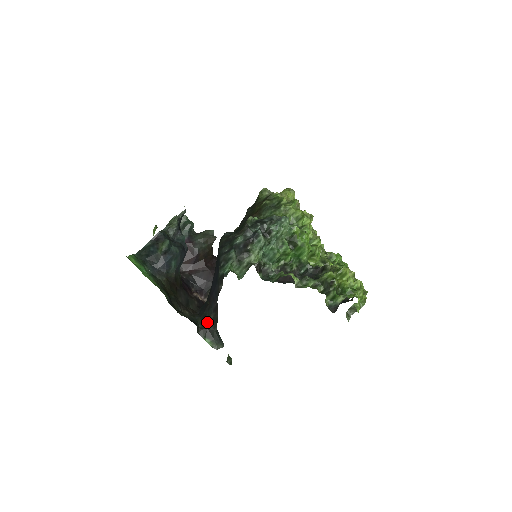
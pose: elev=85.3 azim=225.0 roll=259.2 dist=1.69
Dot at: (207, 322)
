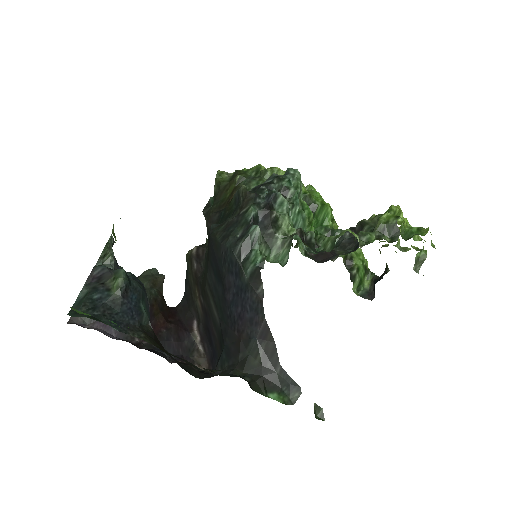
Dot at: (256, 366)
